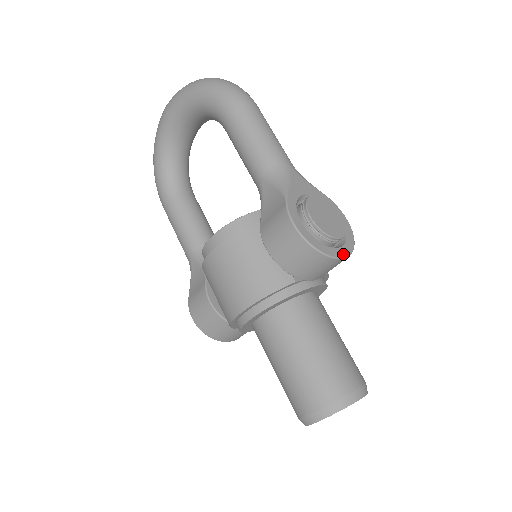
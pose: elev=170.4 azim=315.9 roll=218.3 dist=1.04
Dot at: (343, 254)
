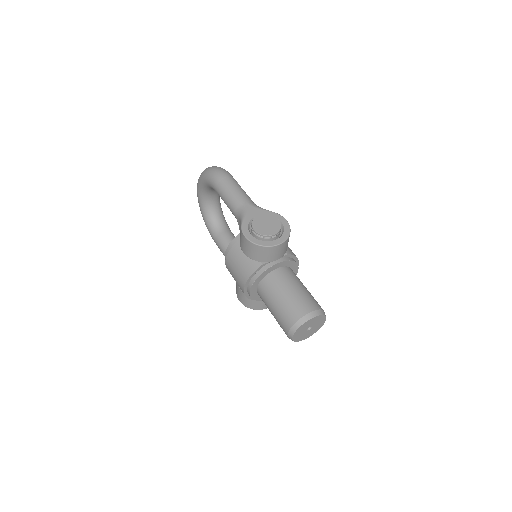
Dot at: (279, 242)
